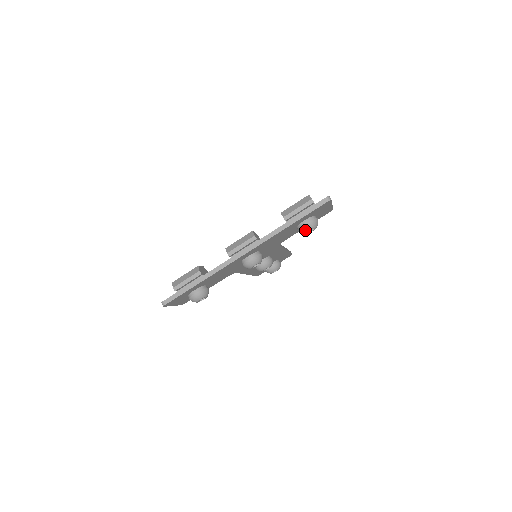
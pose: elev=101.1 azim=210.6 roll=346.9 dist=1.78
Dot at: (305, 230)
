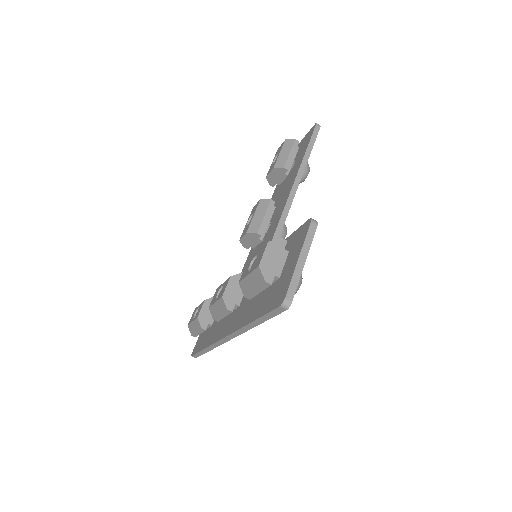
Dot at: occluded
